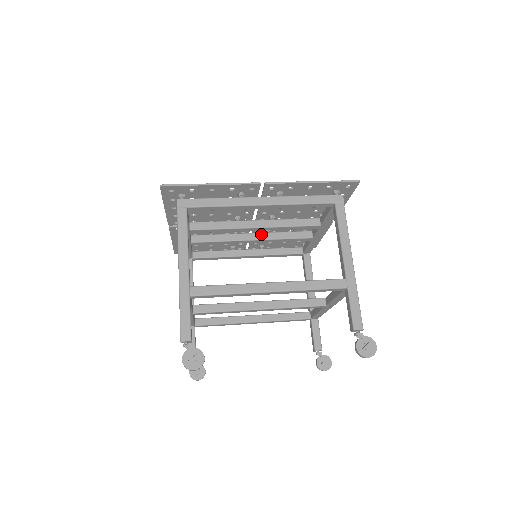
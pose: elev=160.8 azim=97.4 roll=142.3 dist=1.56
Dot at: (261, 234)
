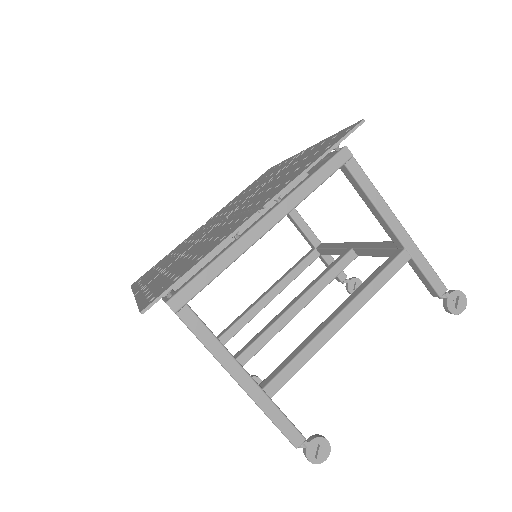
Dot at: occluded
